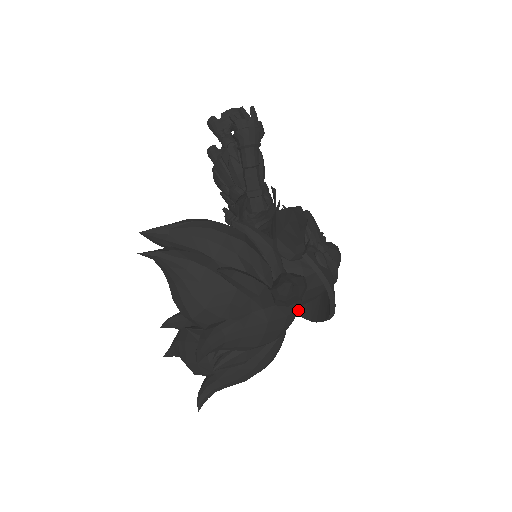
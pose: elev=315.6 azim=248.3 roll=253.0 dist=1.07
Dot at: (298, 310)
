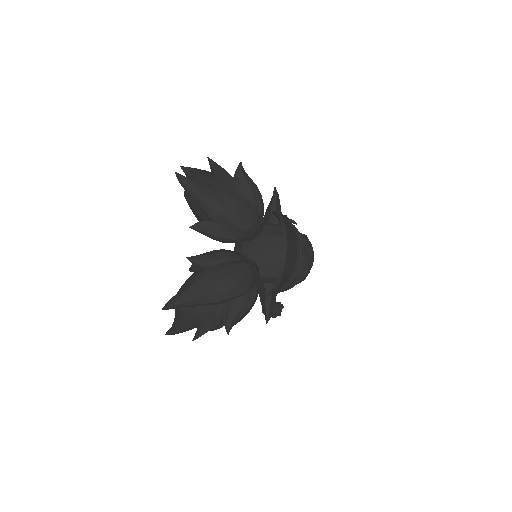
Dot at: (252, 208)
